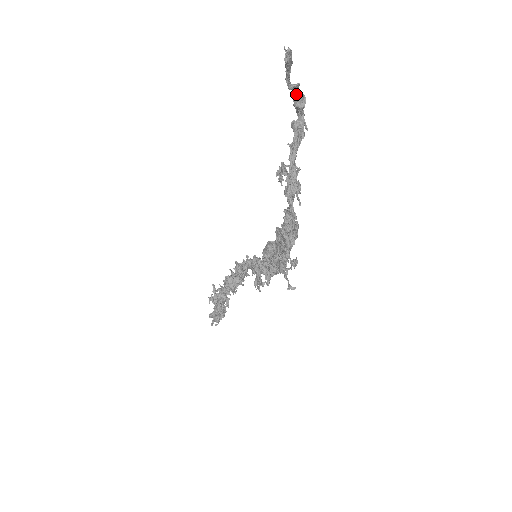
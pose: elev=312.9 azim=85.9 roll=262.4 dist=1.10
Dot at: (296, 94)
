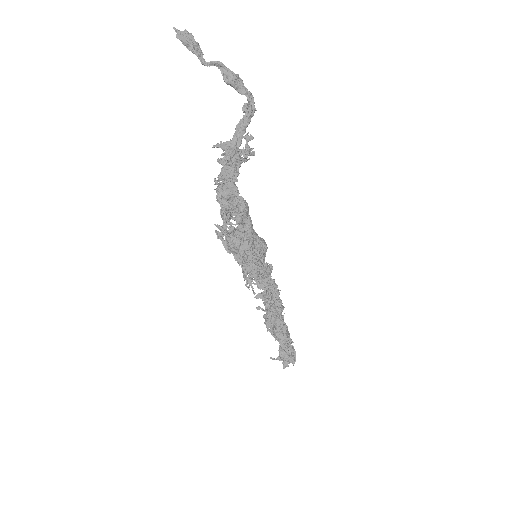
Dot at: (224, 73)
